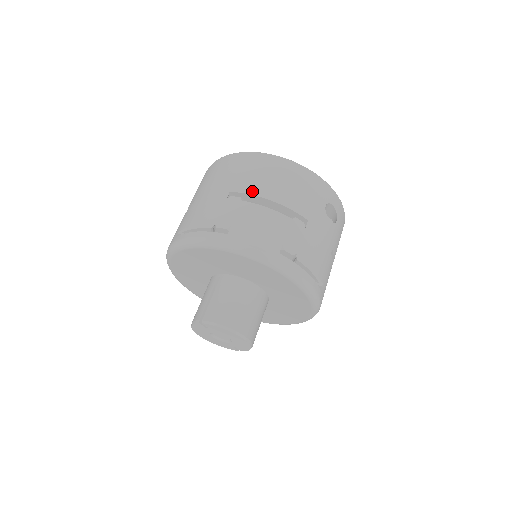
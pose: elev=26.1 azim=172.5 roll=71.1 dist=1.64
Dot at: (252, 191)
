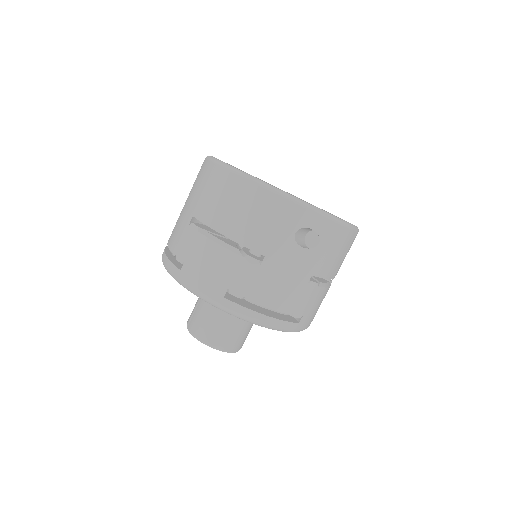
Dot at: (208, 221)
